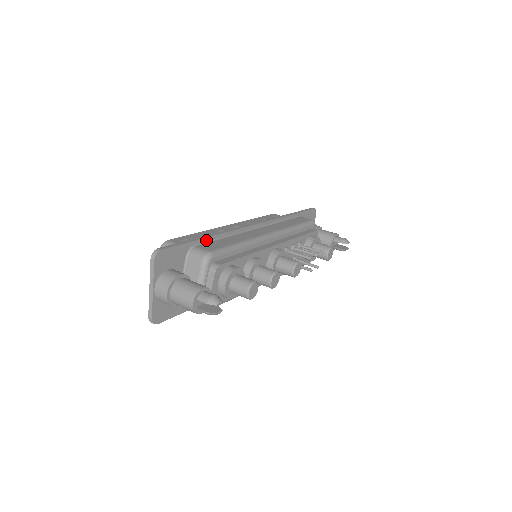
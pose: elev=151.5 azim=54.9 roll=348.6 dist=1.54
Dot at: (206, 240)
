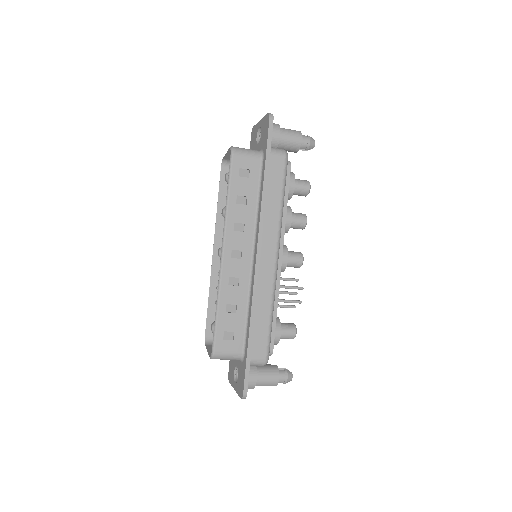
Dot at: occluded
